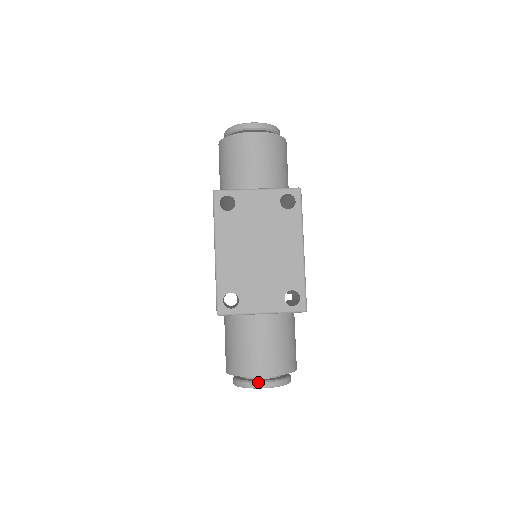
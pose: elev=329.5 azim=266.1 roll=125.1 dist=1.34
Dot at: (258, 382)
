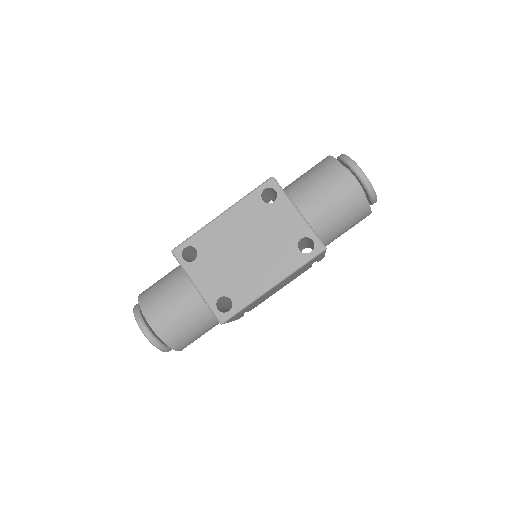
Dot at: (143, 322)
